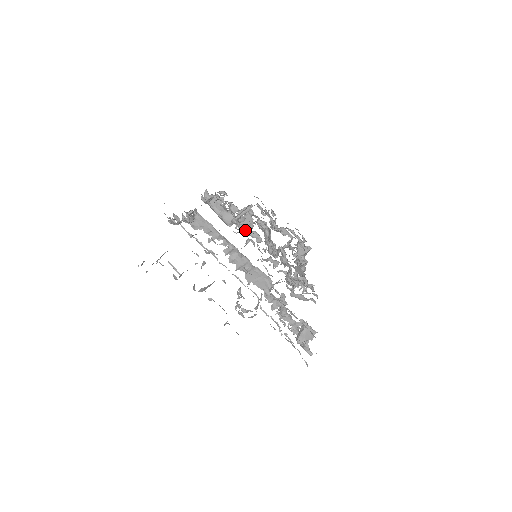
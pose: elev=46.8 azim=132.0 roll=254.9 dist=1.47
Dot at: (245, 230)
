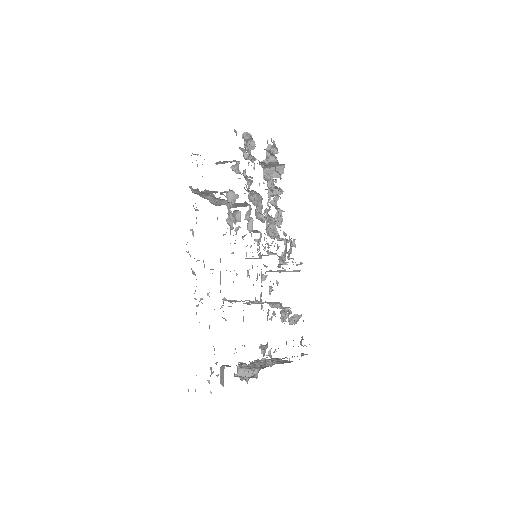
Dot at: (235, 207)
